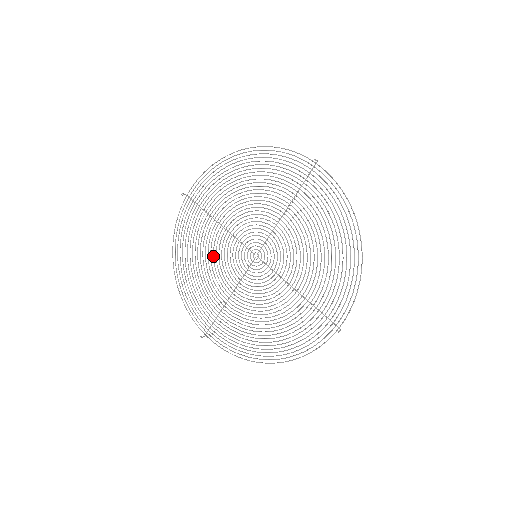
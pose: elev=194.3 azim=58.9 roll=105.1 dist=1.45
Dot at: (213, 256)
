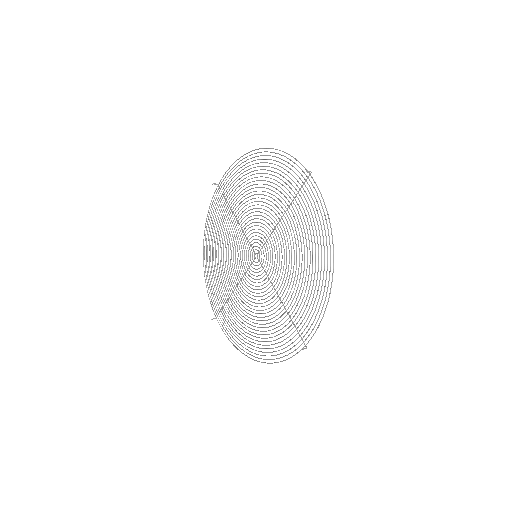
Dot at: (228, 247)
